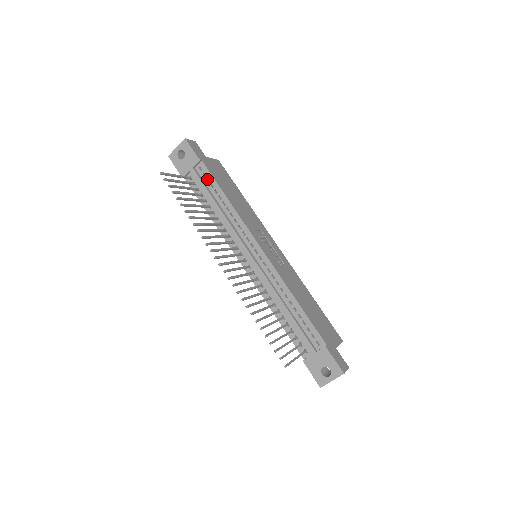
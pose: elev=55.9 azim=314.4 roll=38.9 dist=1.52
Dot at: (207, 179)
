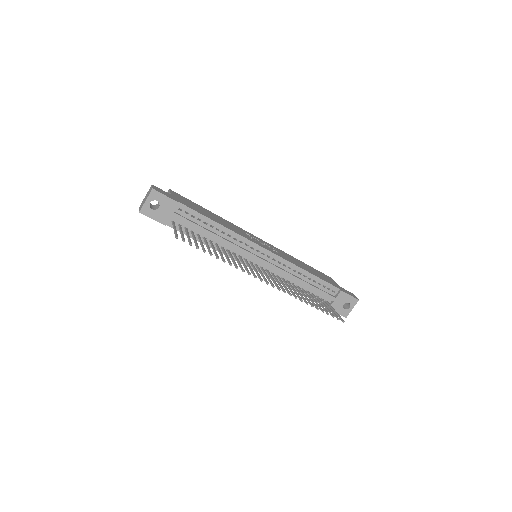
Dot at: (190, 216)
